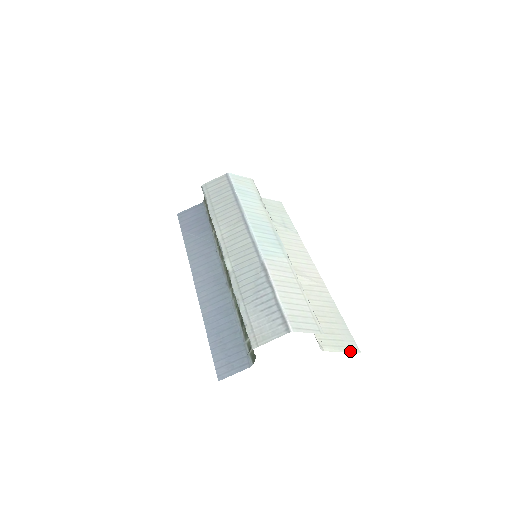
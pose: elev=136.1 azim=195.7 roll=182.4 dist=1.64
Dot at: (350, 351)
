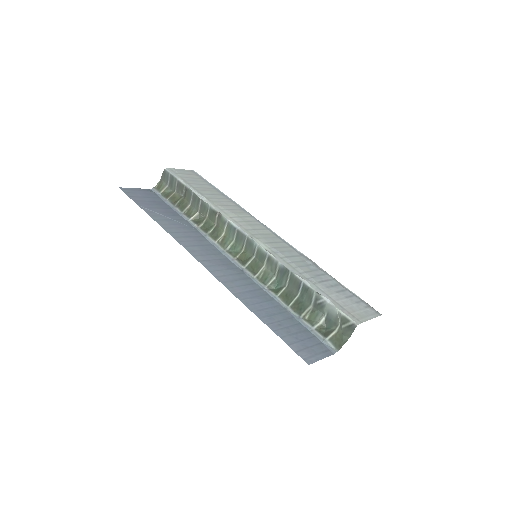
Dot at: occluded
